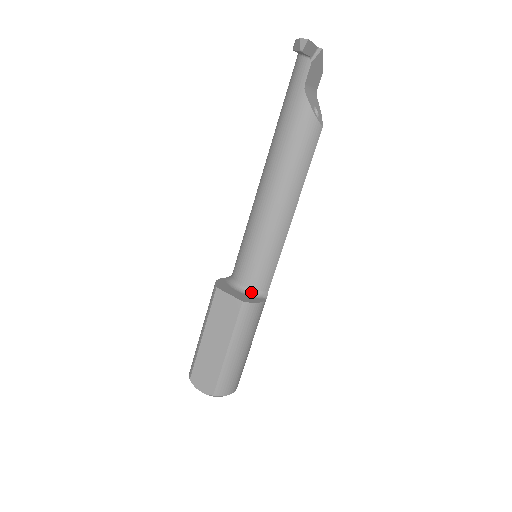
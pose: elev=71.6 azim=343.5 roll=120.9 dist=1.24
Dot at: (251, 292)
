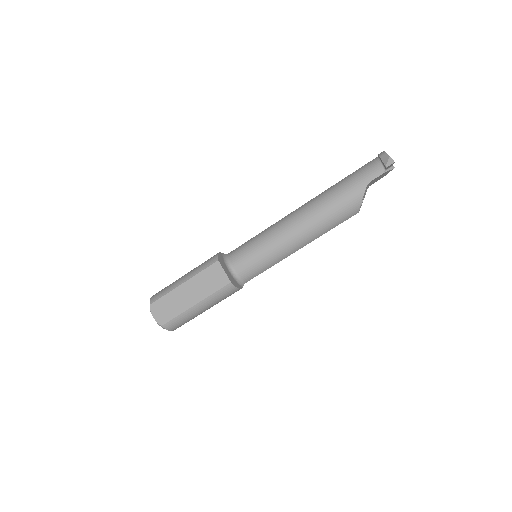
Dot at: (237, 277)
